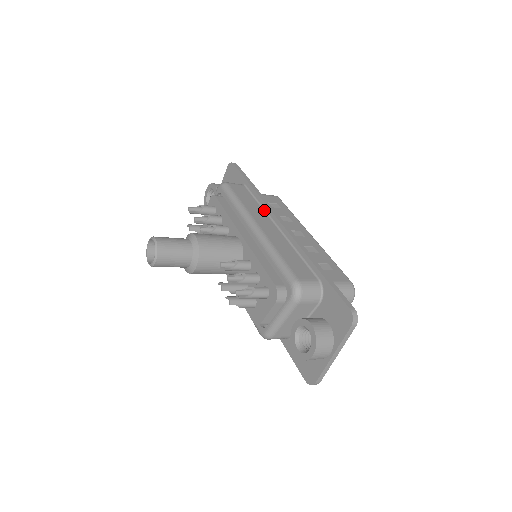
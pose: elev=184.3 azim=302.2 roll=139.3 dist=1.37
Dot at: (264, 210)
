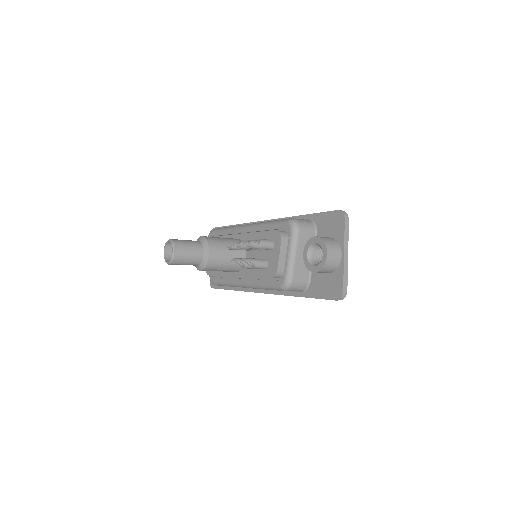
Dot at: occluded
